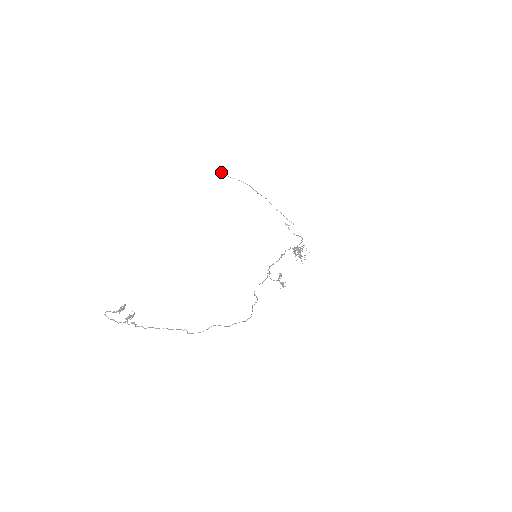
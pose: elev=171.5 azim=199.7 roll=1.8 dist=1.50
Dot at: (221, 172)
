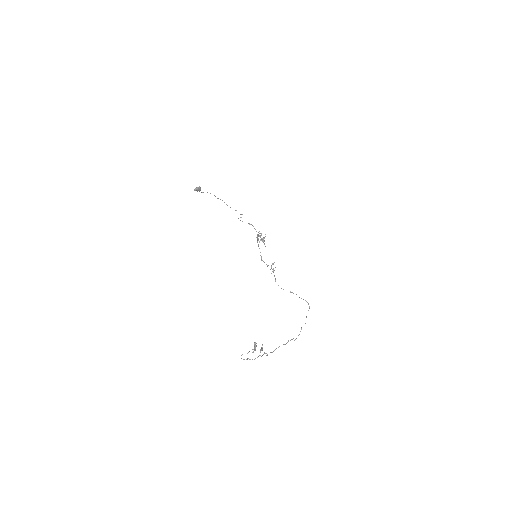
Dot at: (197, 190)
